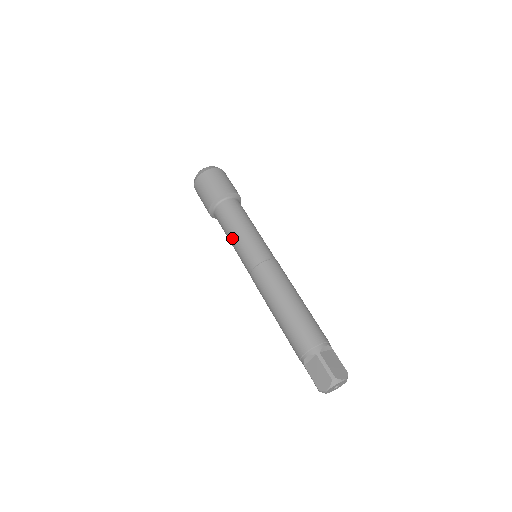
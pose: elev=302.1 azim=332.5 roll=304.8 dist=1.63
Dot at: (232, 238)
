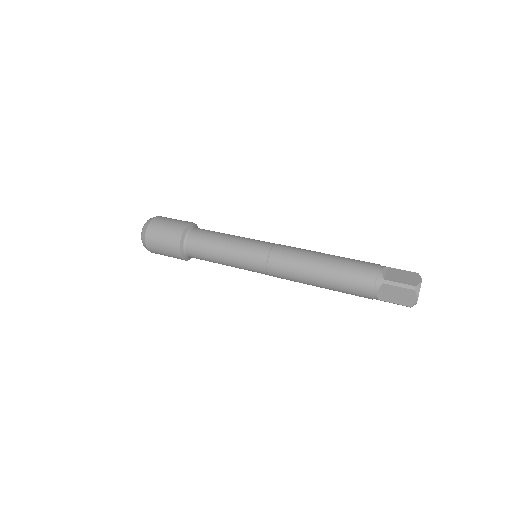
Dot at: (224, 261)
